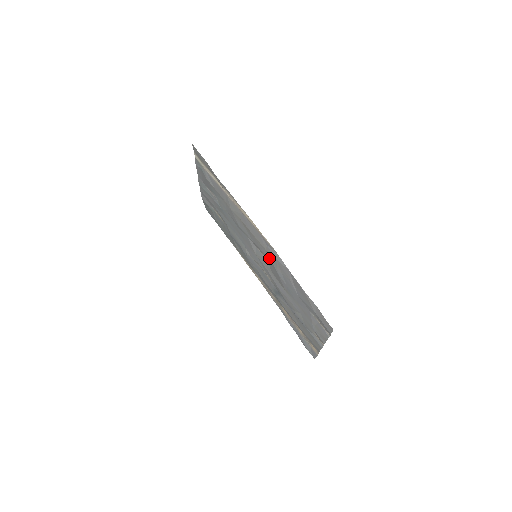
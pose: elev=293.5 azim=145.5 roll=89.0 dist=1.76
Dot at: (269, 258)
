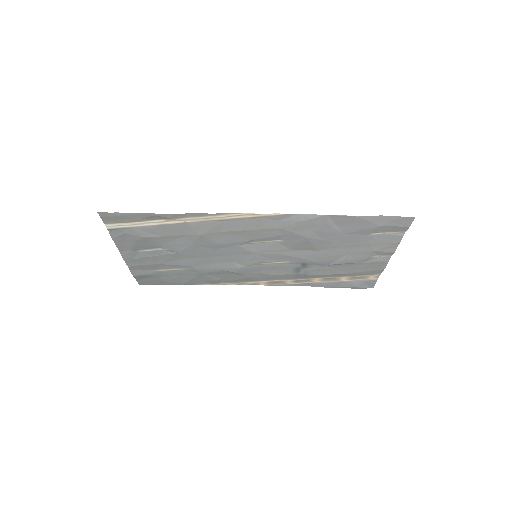
Dot at: (286, 233)
